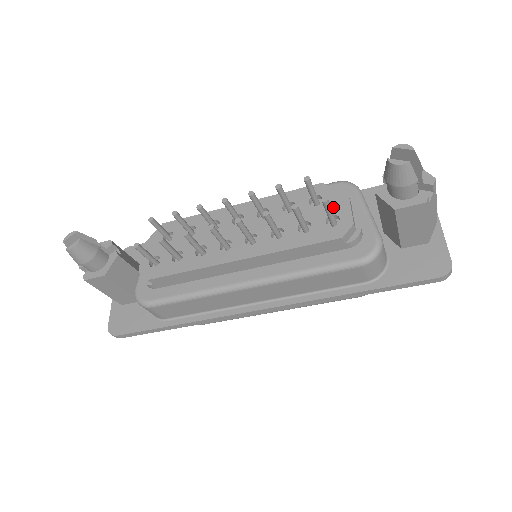
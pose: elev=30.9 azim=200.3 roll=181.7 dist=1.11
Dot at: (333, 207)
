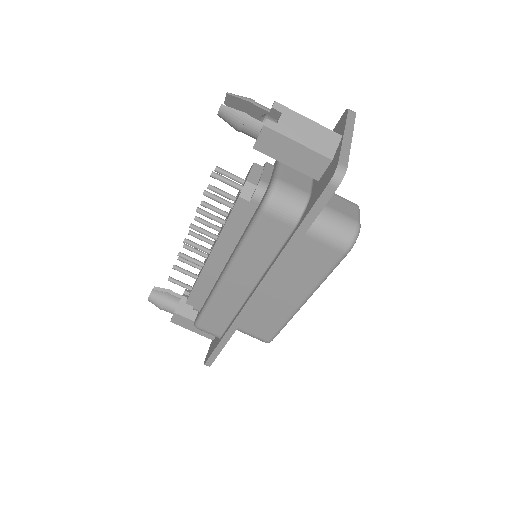
Dot at: occluded
